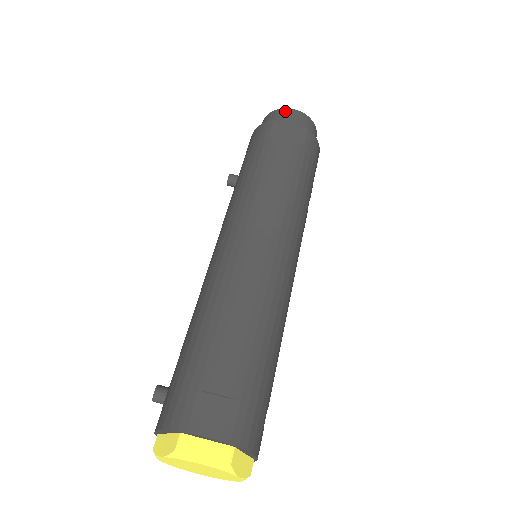
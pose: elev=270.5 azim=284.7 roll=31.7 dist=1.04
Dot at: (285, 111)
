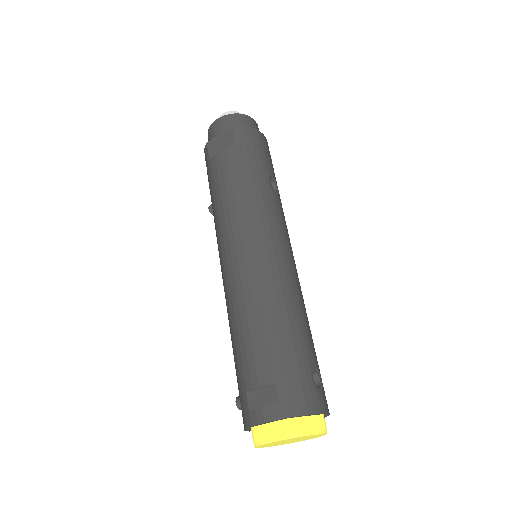
Dot at: (212, 127)
